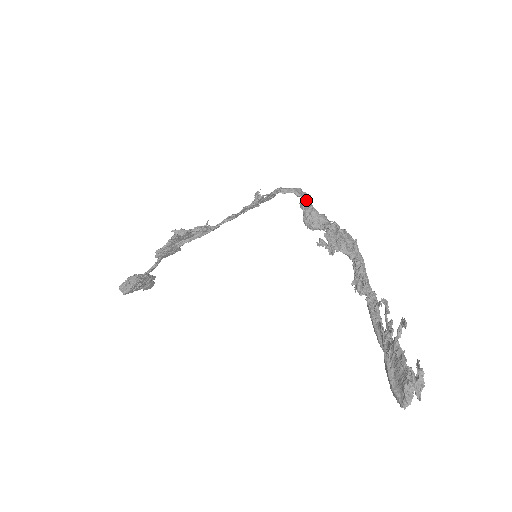
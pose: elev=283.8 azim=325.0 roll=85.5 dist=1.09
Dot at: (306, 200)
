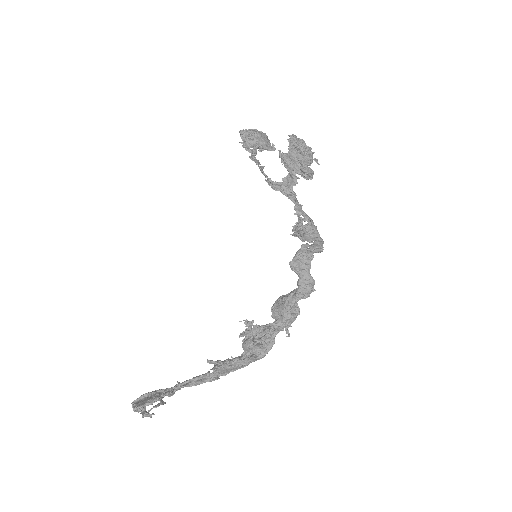
Dot at: (296, 295)
